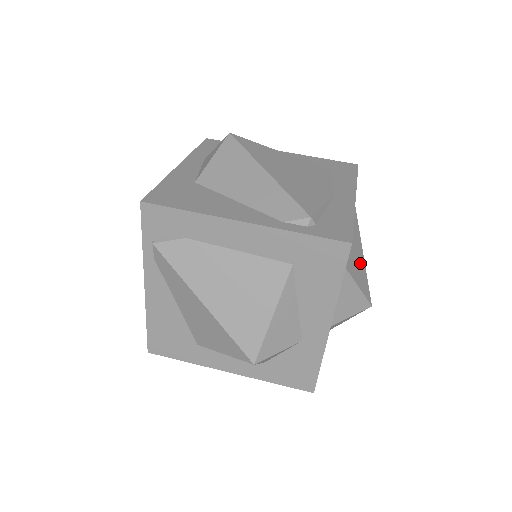
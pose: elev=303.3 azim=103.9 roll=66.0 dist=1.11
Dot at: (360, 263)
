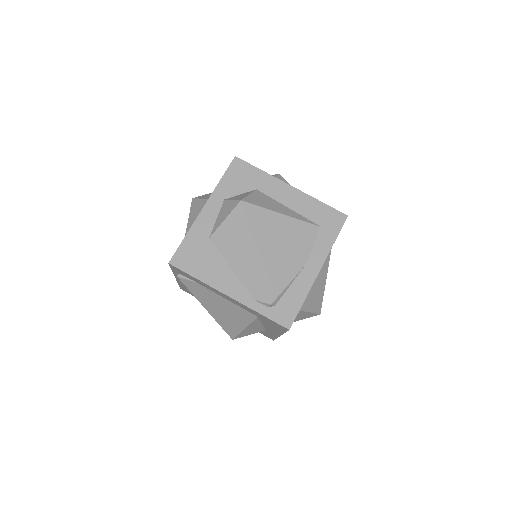
Dot at: (319, 294)
